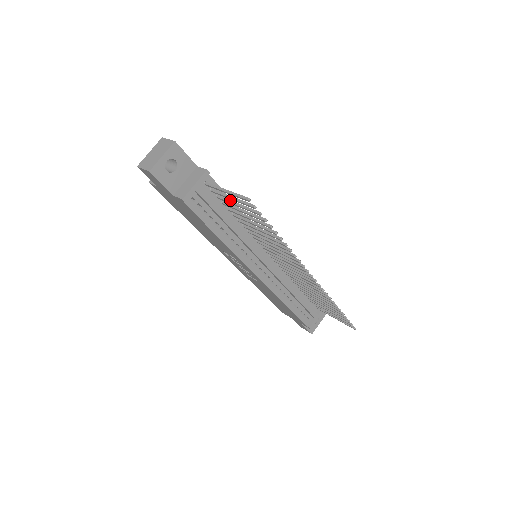
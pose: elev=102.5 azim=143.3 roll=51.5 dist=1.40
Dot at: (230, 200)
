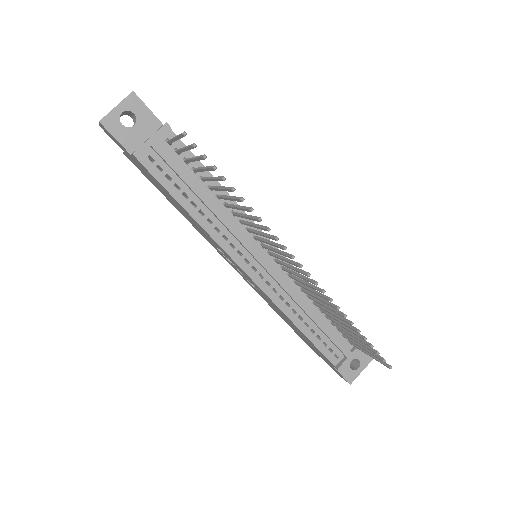
Dot at: occluded
